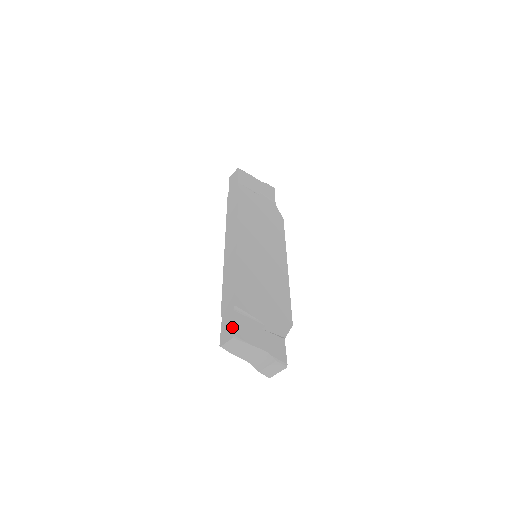
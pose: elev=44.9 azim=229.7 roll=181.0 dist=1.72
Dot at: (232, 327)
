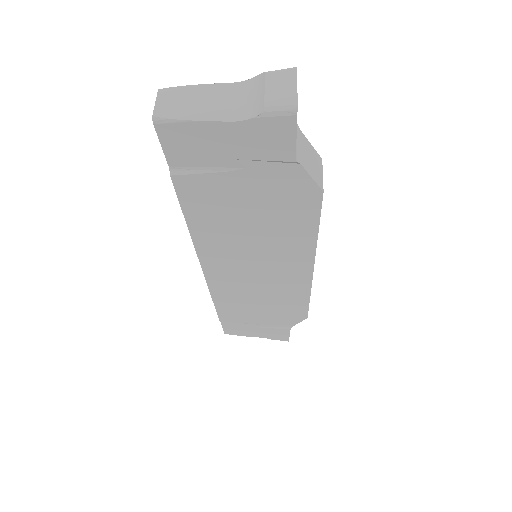
Dot at: (223, 329)
